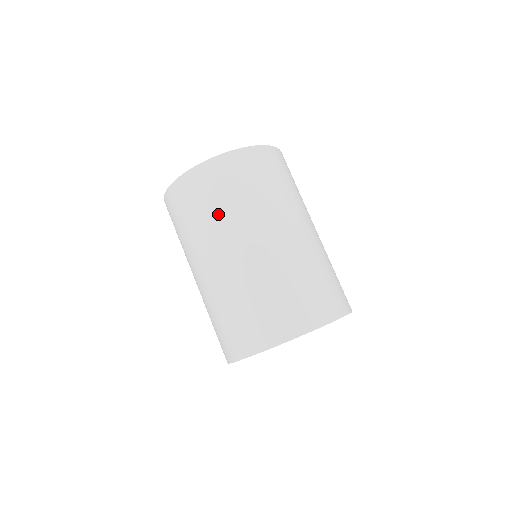
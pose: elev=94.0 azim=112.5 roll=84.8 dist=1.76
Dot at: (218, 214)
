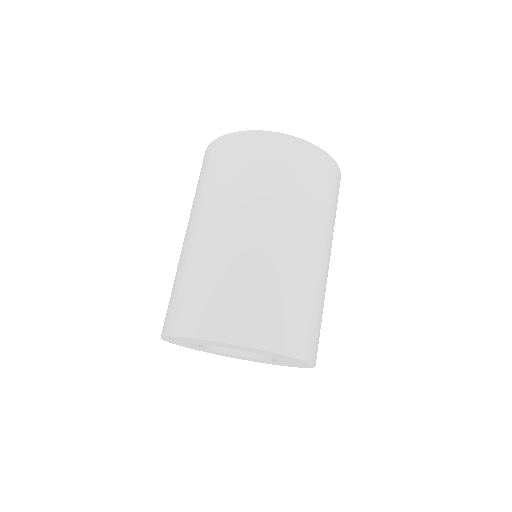
Dot at: (240, 184)
